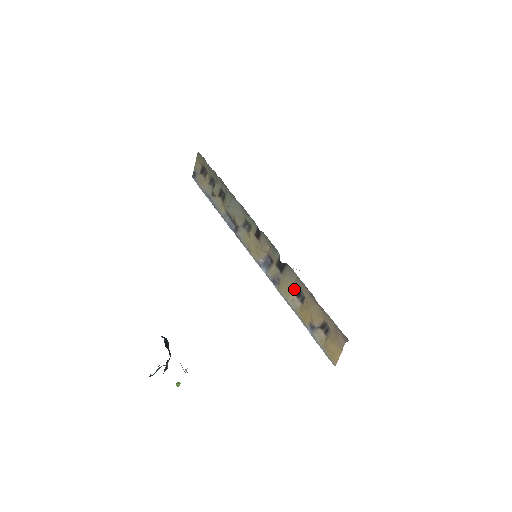
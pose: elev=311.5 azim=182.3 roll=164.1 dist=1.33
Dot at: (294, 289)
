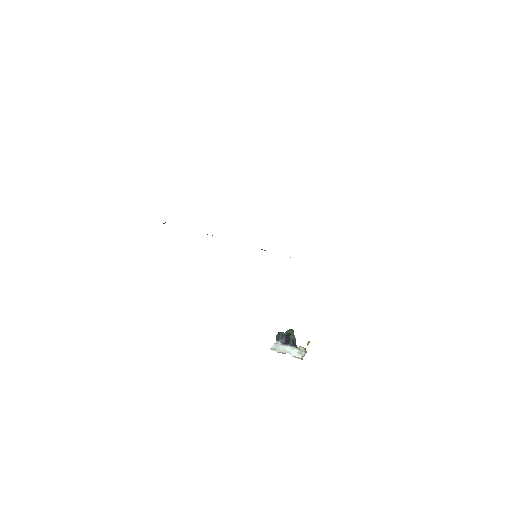
Dot at: occluded
